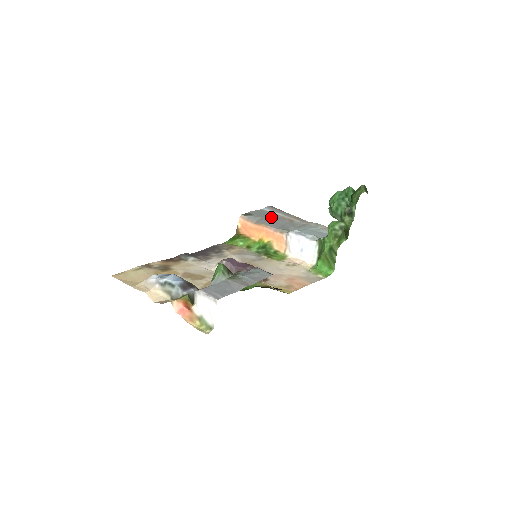
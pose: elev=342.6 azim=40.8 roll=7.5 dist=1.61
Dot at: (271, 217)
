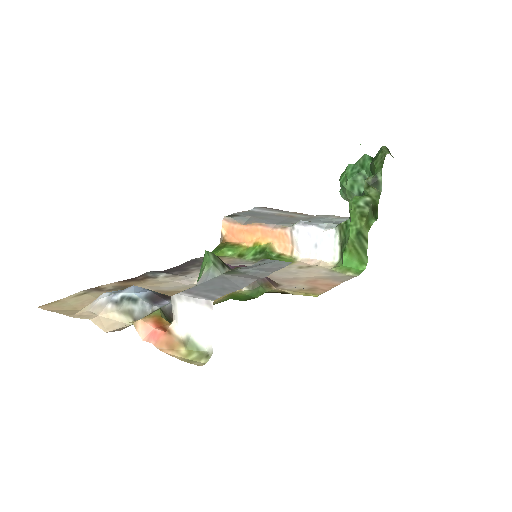
Dot at: (264, 215)
